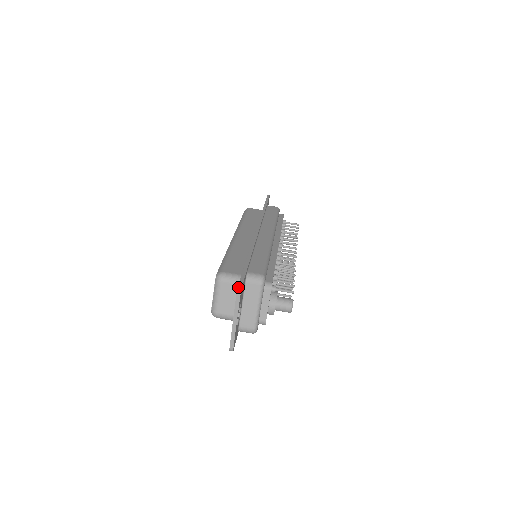
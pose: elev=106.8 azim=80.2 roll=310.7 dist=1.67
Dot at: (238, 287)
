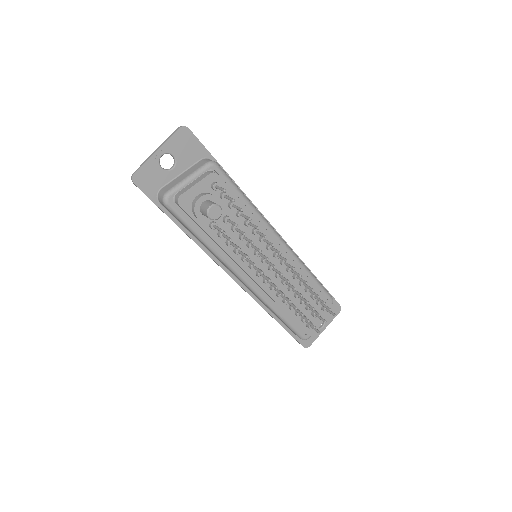
Dot at: (185, 126)
